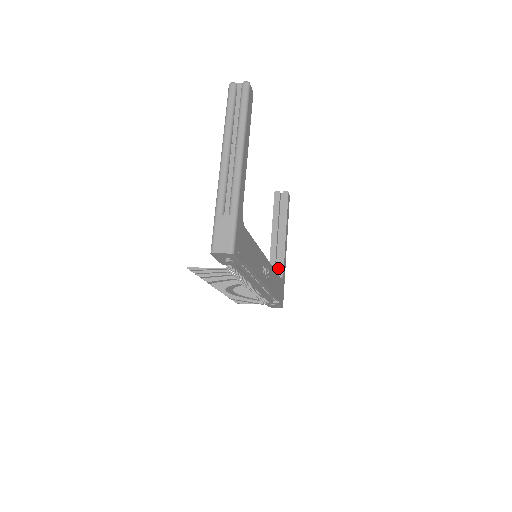
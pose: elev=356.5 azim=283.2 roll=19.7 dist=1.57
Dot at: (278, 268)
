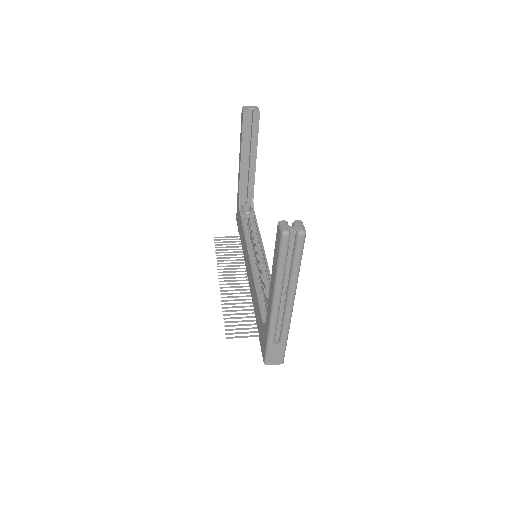
Dot at: (248, 193)
